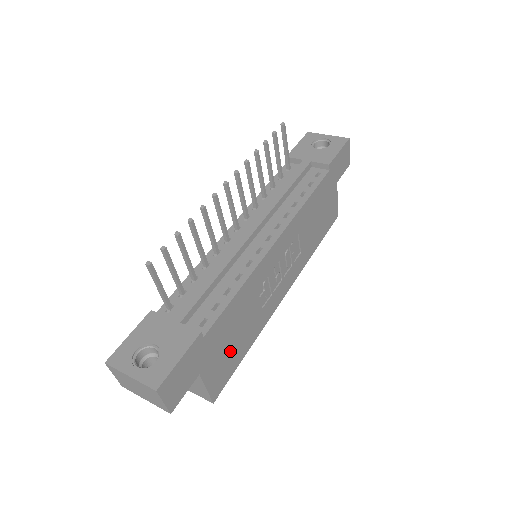
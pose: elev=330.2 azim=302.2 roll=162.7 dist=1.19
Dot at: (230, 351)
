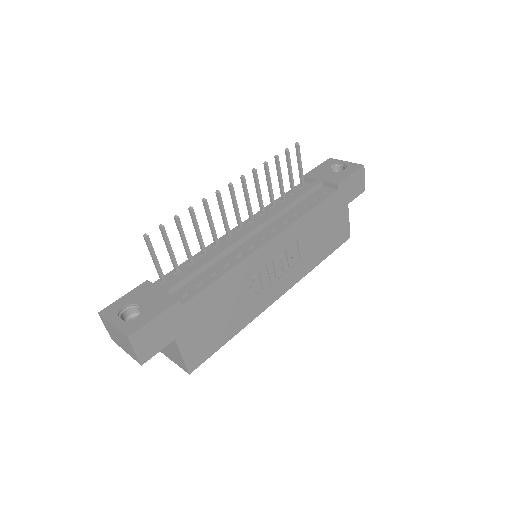
Dot at: (211, 330)
